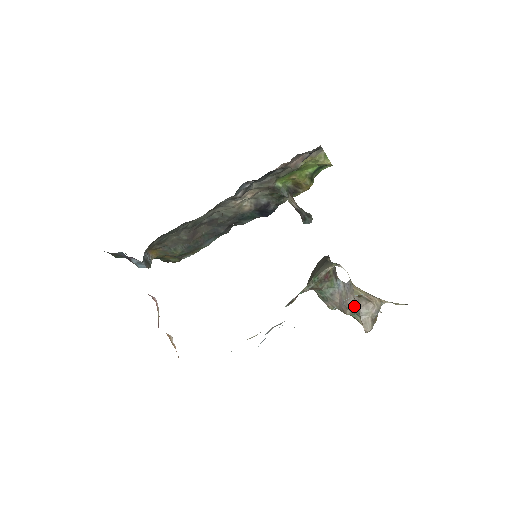
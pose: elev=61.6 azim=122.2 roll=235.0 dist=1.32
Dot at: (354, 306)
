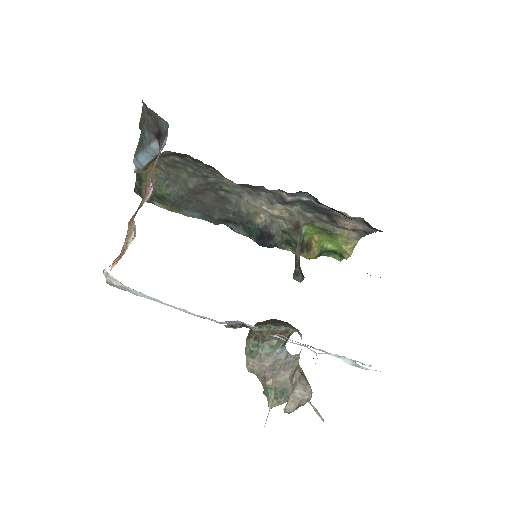
Dot at: (285, 380)
